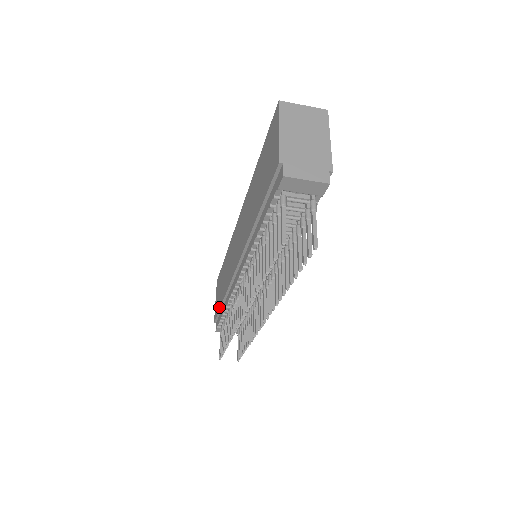
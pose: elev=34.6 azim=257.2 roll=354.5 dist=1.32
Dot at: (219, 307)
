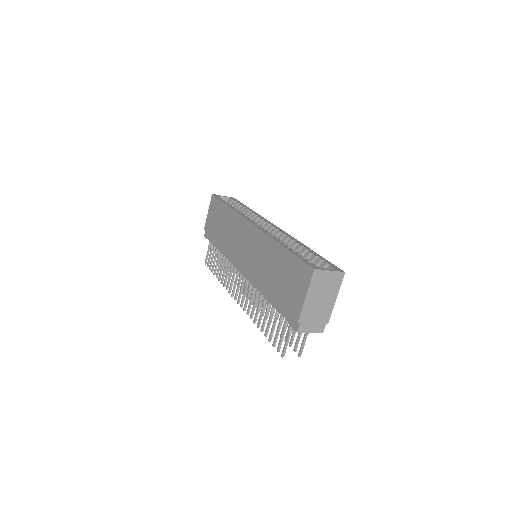
Dot at: (213, 237)
